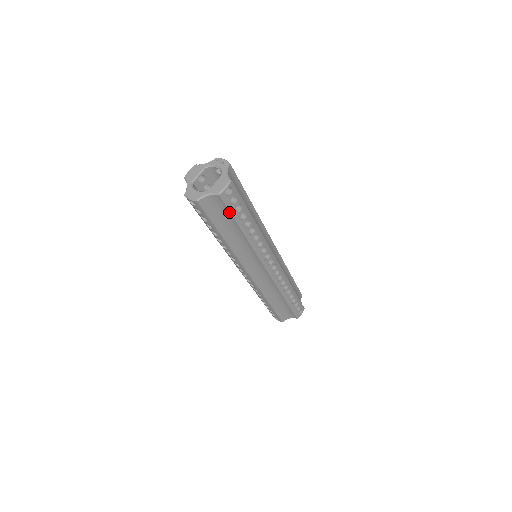
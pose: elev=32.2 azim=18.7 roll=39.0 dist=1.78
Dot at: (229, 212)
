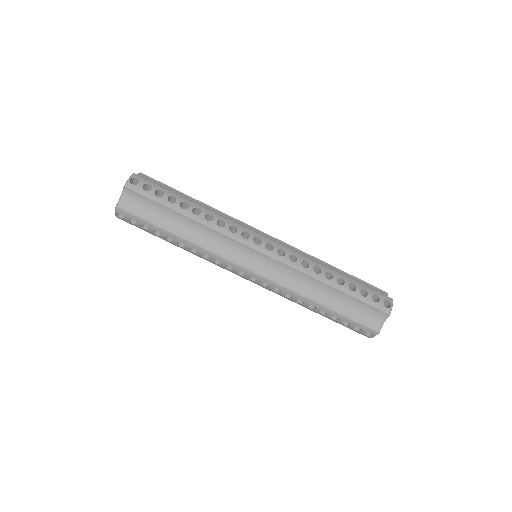
Dot at: (151, 200)
